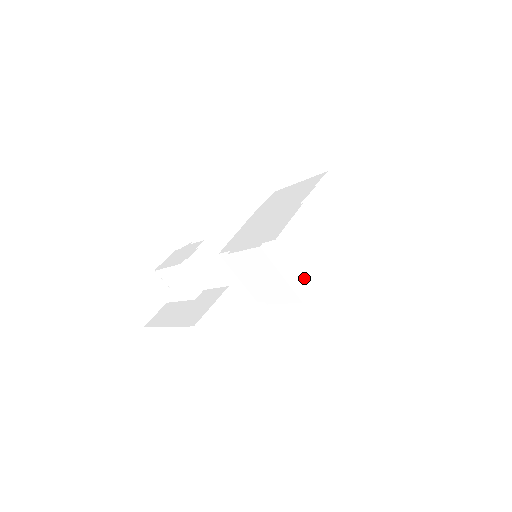
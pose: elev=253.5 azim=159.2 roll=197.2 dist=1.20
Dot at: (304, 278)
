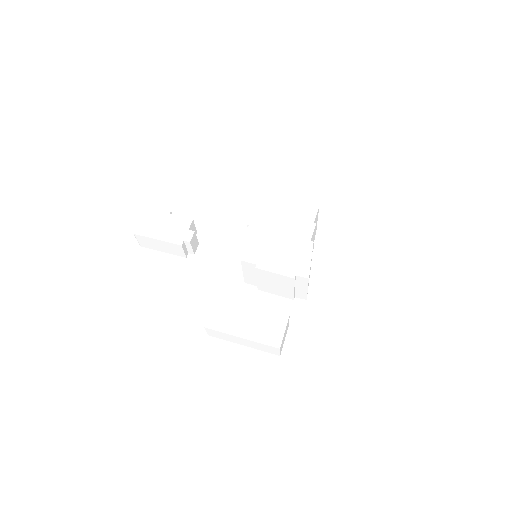
Dot at: occluded
